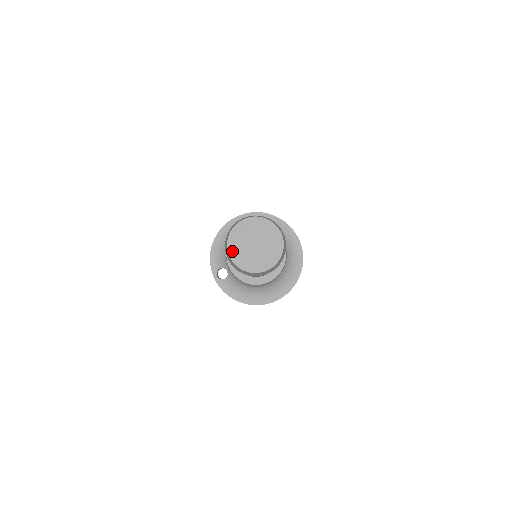
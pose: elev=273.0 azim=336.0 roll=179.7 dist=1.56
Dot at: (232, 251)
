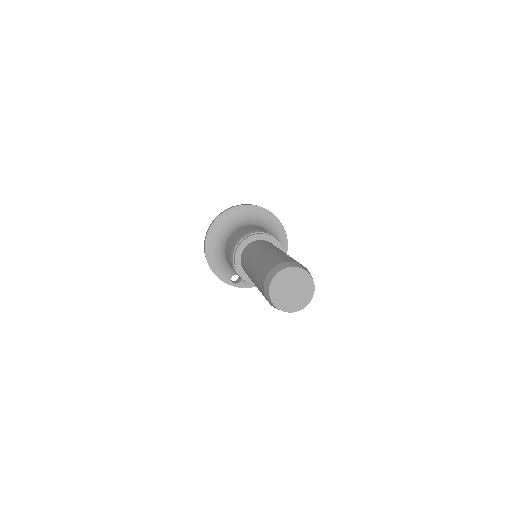
Dot at: (282, 307)
